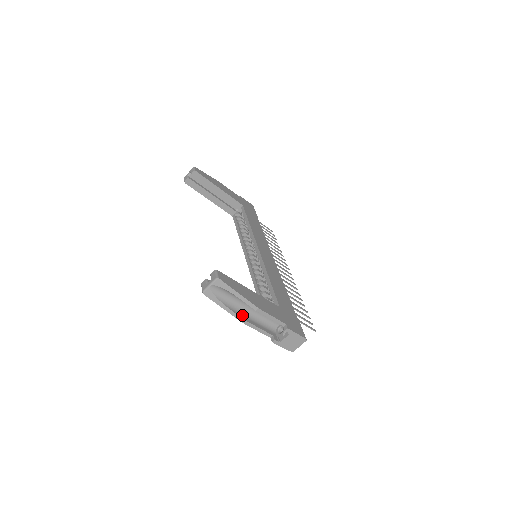
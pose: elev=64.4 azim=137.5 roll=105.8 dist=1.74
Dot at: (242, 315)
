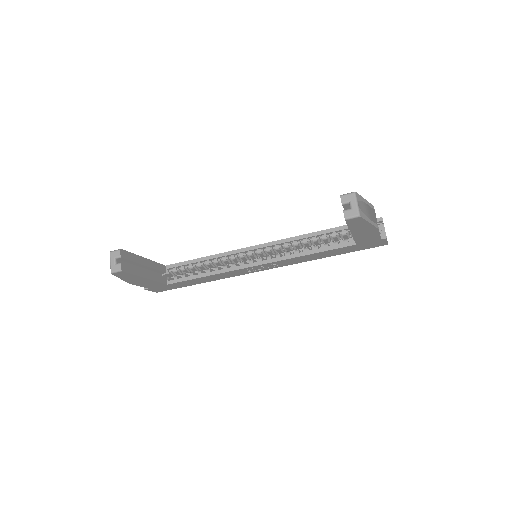
Dot at: occluded
